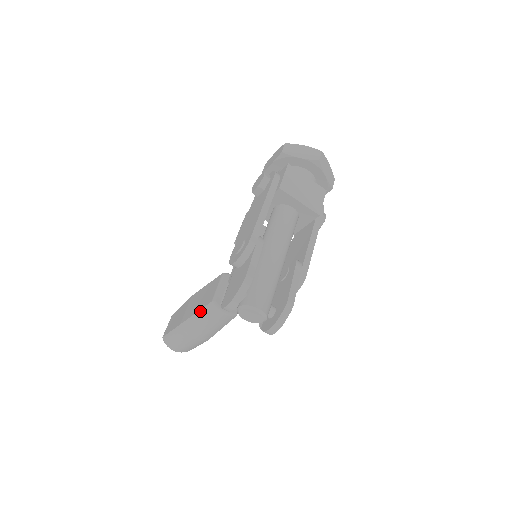
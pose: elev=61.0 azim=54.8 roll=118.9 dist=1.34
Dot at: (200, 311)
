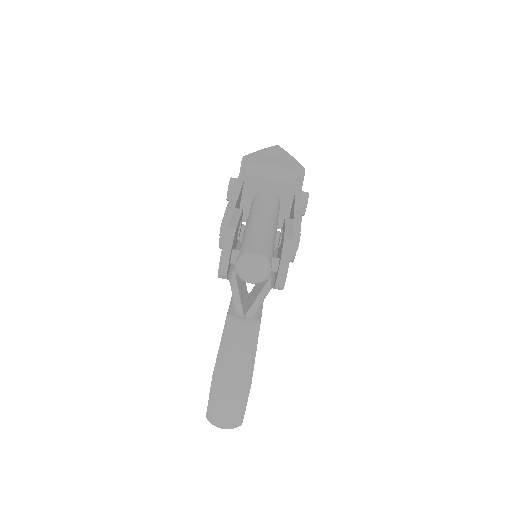
Dot at: (222, 339)
